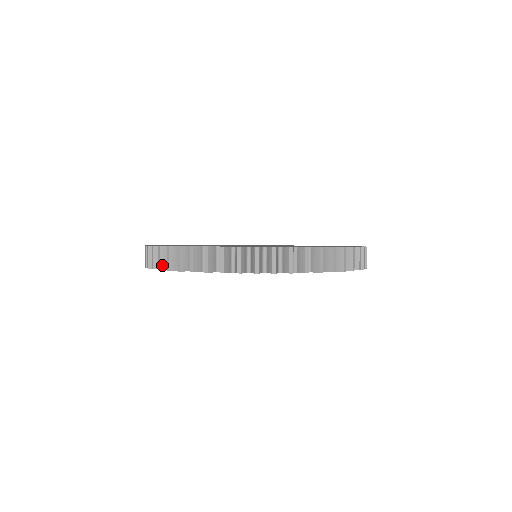
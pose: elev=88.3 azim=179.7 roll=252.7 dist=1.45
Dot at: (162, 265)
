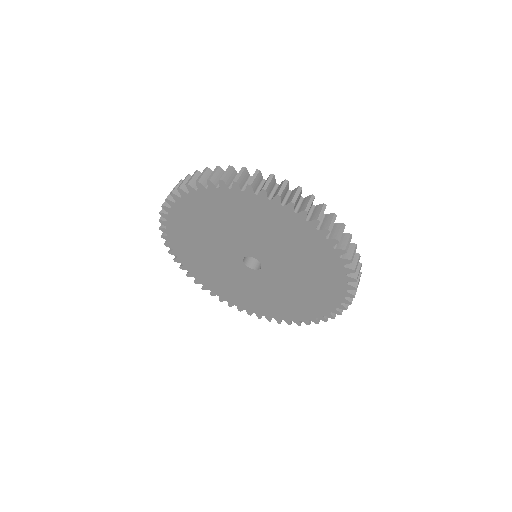
Dot at: (166, 203)
